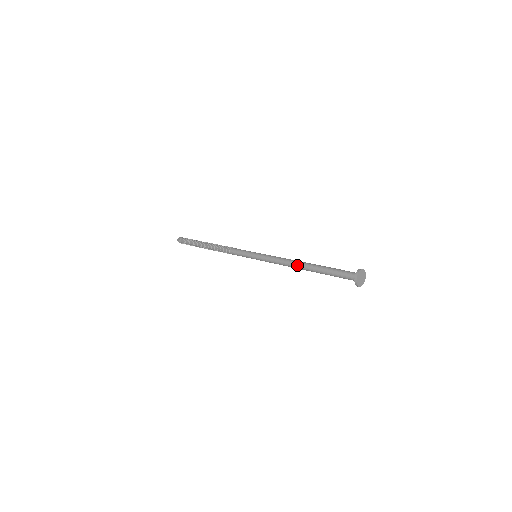
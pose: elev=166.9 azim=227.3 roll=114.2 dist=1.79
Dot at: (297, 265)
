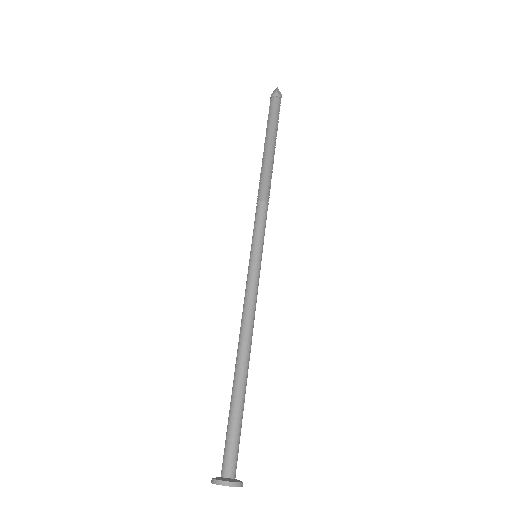
Dot at: (238, 348)
